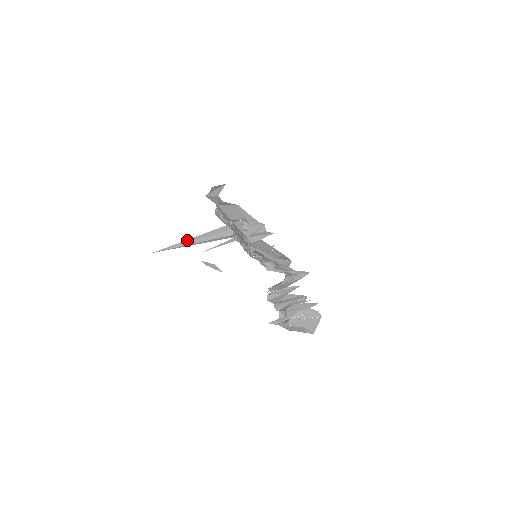
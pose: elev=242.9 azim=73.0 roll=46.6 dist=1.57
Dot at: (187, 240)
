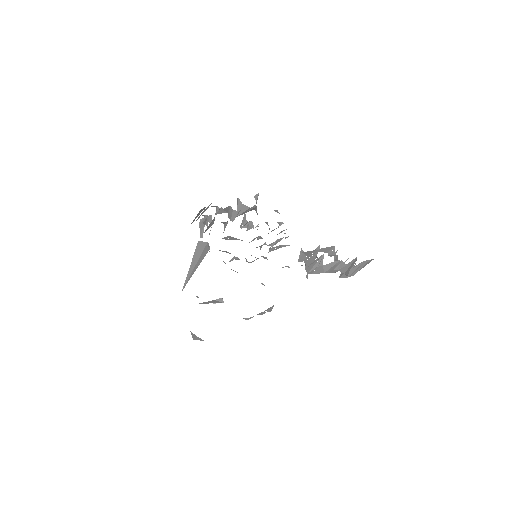
Dot at: (188, 274)
